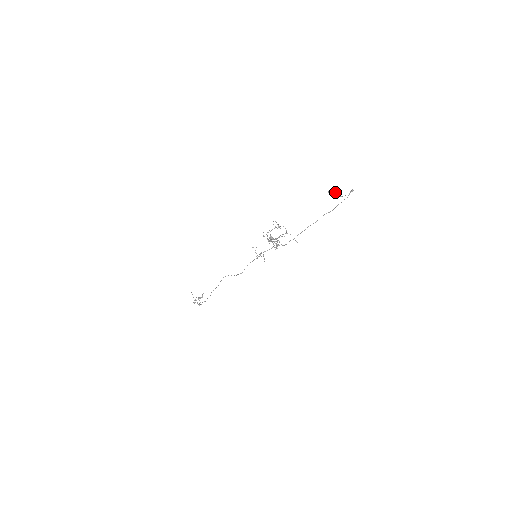
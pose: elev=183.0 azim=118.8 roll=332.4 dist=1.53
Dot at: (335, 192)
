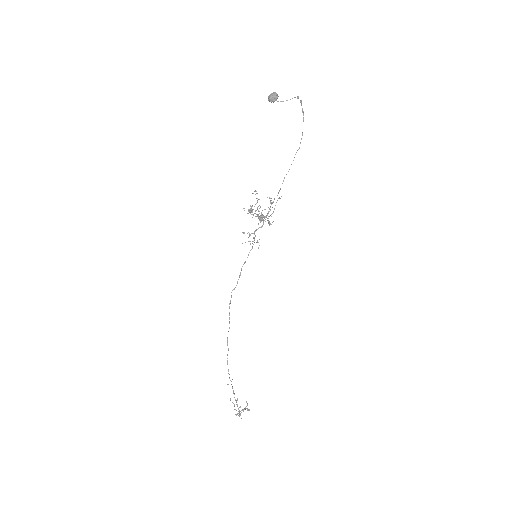
Dot at: (273, 94)
